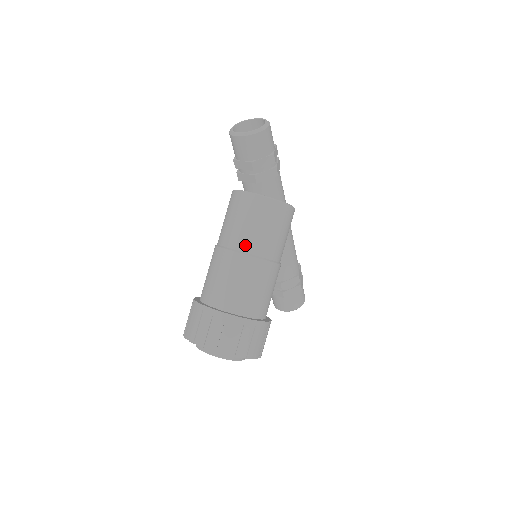
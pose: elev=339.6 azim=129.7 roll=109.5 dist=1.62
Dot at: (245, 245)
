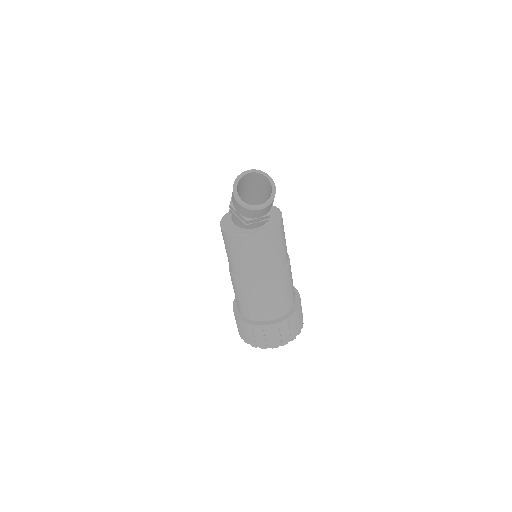
Dot at: (279, 267)
